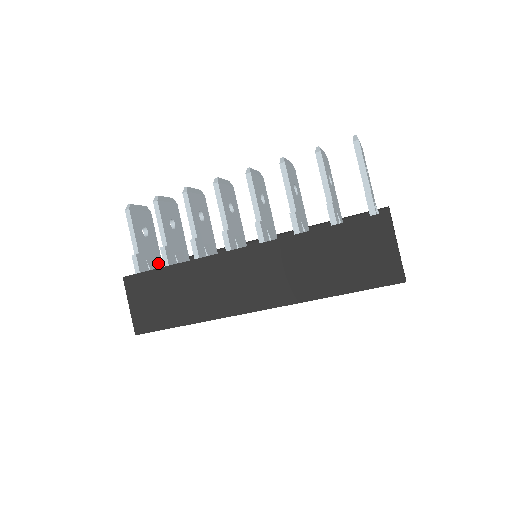
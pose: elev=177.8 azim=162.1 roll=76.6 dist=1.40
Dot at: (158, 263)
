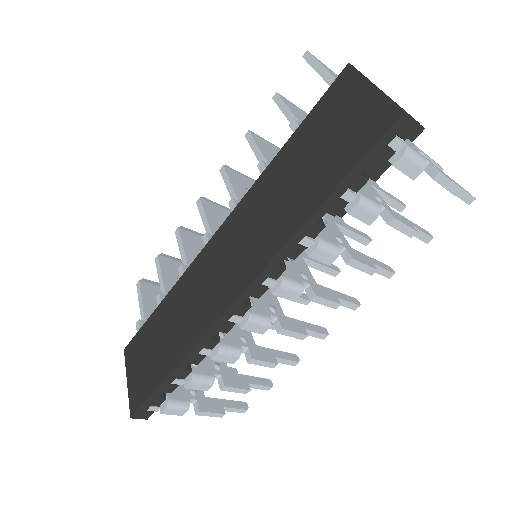
Dot at: occluded
